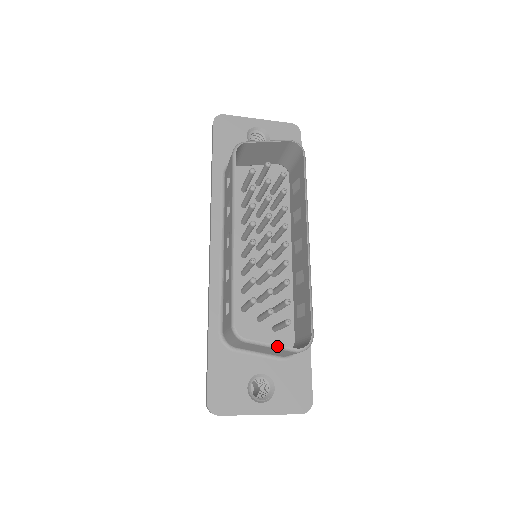
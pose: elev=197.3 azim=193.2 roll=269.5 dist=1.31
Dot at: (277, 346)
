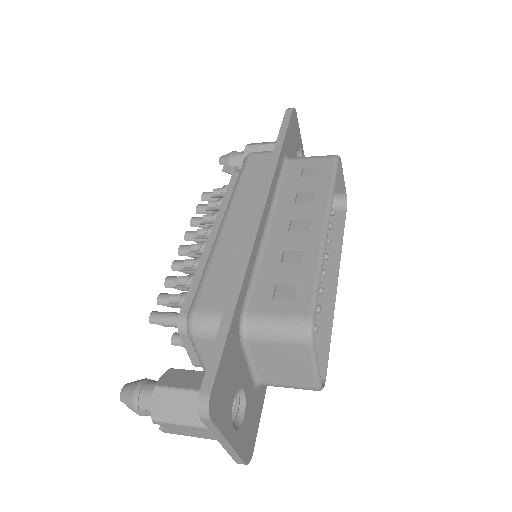
Dot at: (318, 370)
